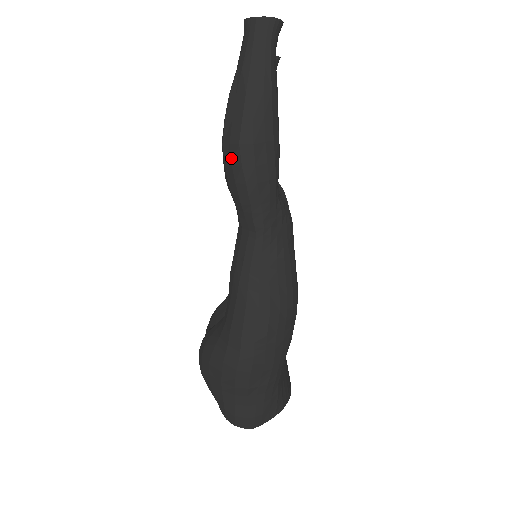
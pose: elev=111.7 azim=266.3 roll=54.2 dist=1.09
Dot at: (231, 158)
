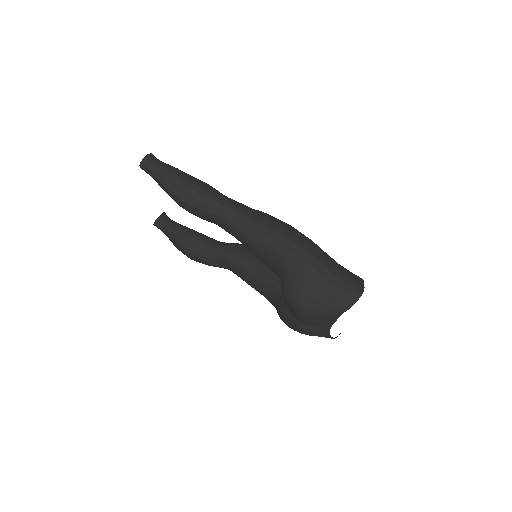
Dot at: (191, 197)
